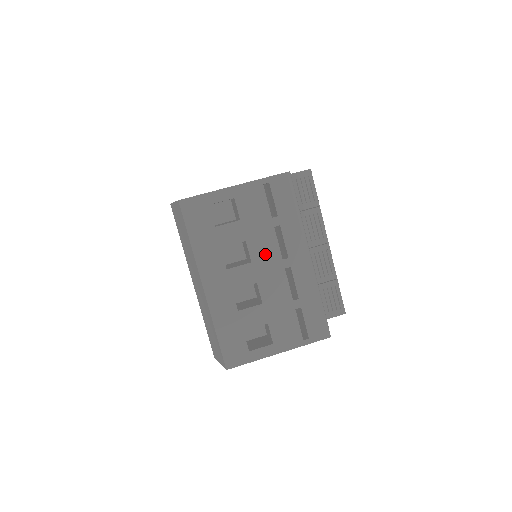
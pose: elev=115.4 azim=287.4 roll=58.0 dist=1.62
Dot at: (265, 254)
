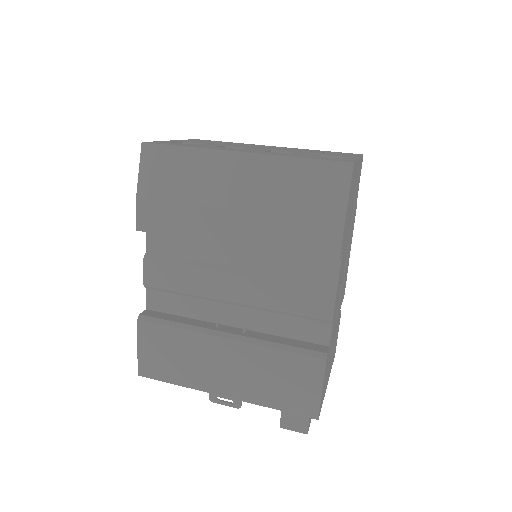
Dot at: occluded
